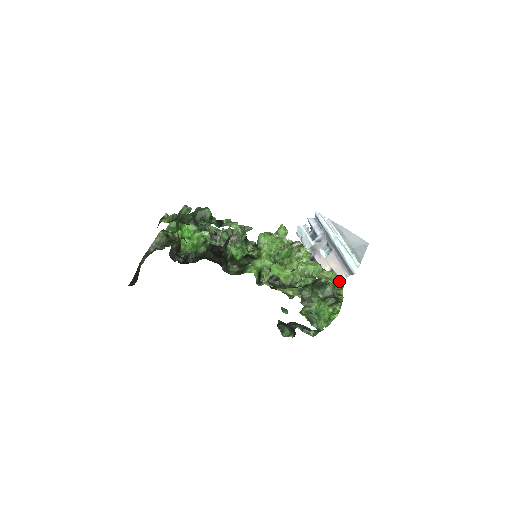
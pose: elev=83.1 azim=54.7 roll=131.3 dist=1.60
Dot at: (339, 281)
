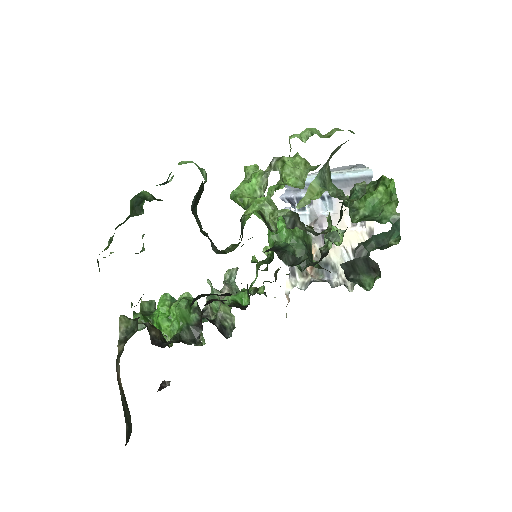
Dot at: occluded
